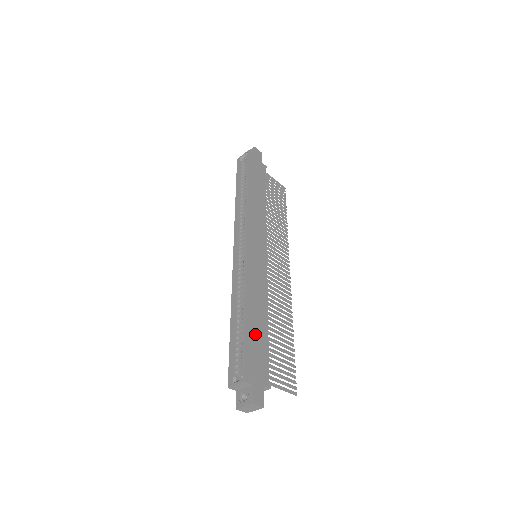
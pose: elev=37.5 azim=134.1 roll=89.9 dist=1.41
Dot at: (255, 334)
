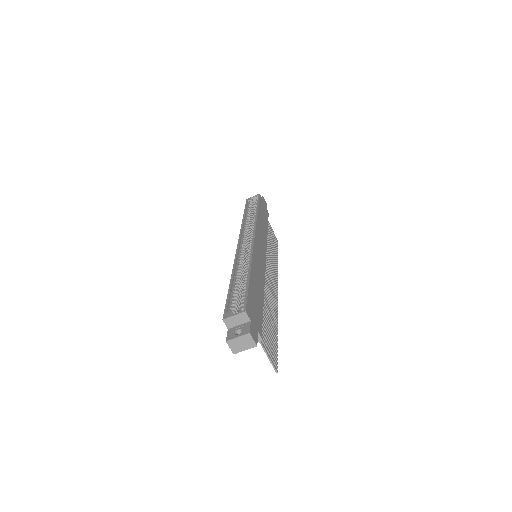
Dot at: (255, 292)
